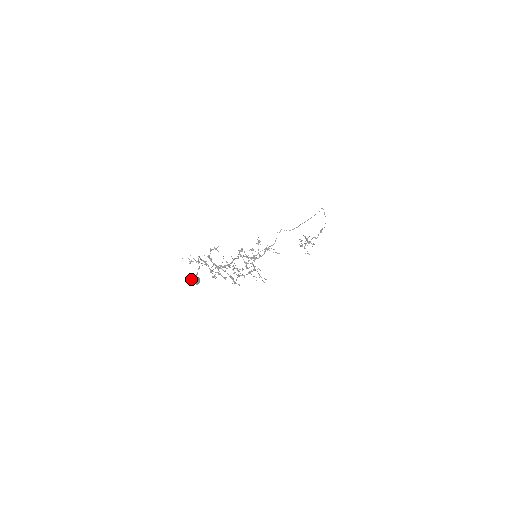
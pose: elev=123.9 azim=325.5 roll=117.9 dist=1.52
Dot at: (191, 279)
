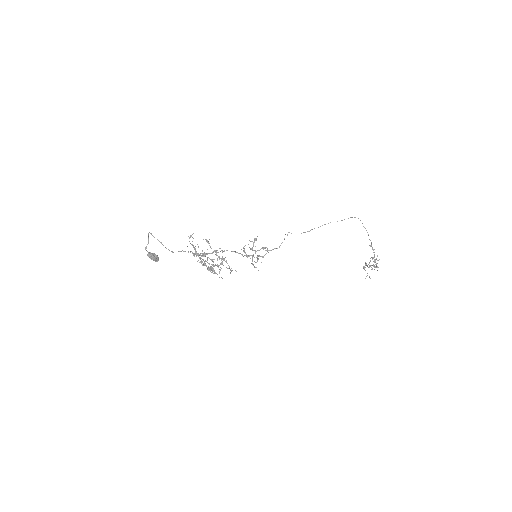
Dot at: (148, 255)
